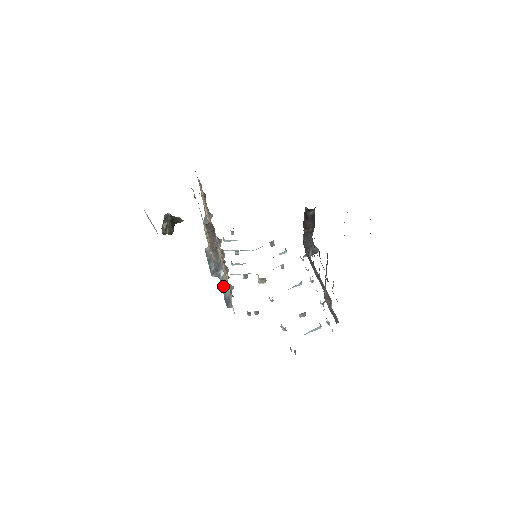
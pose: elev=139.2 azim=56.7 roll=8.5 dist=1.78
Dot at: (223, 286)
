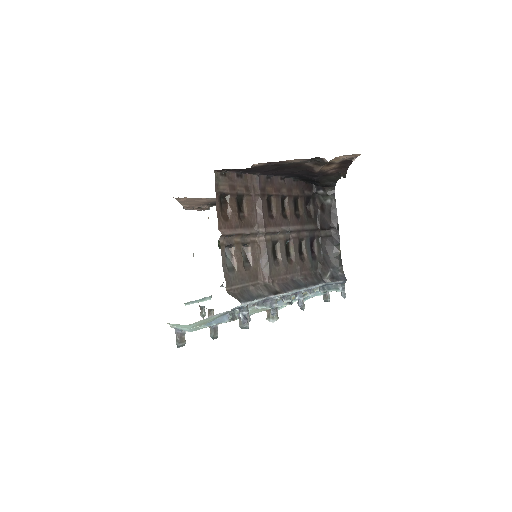
Dot at: occluded
